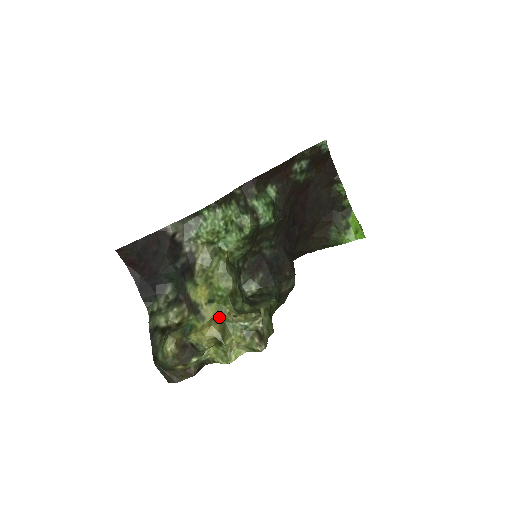
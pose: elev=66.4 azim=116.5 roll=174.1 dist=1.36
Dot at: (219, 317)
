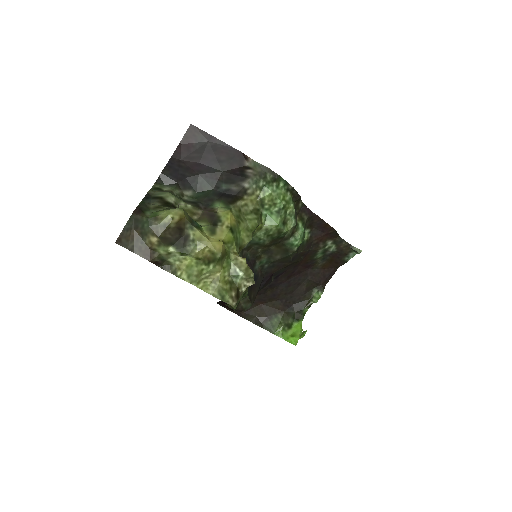
Dot at: (226, 246)
